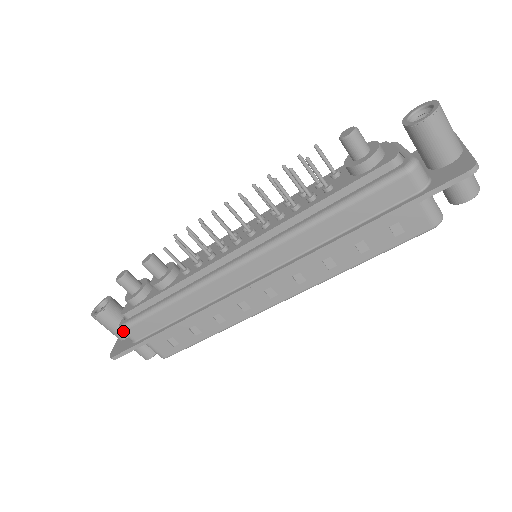
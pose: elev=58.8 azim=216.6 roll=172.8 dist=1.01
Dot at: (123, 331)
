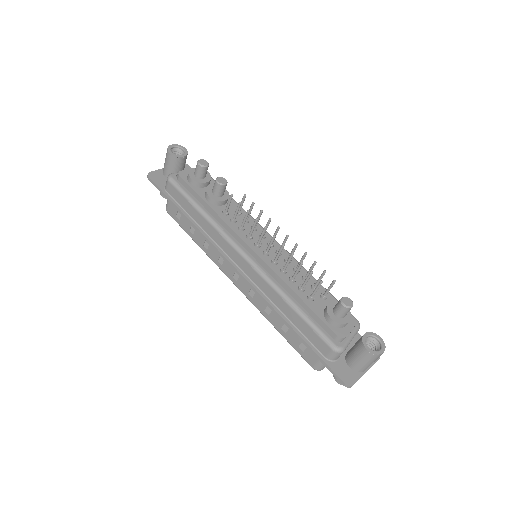
Dot at: (168, 180)
